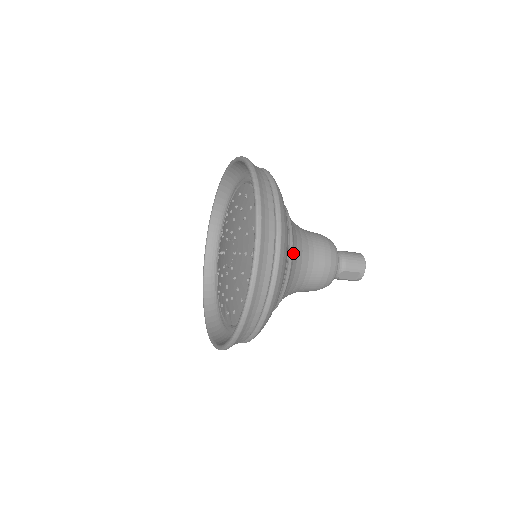
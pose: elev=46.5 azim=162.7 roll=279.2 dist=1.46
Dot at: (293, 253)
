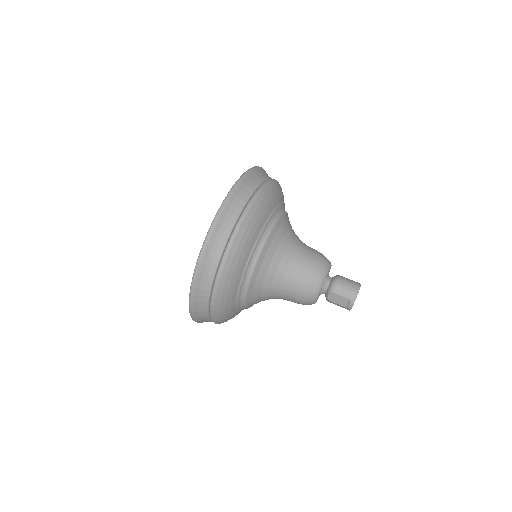
Dot at: (267, 249)
